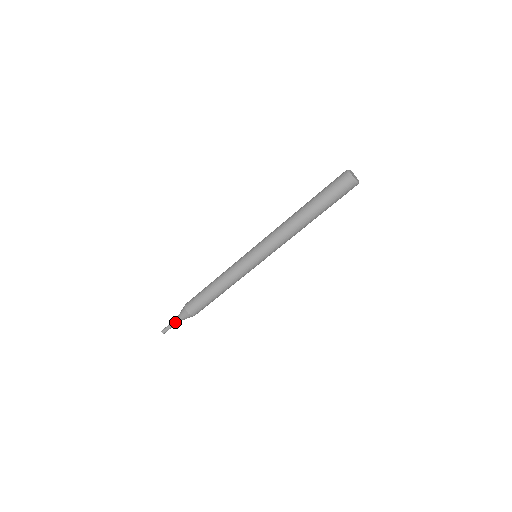
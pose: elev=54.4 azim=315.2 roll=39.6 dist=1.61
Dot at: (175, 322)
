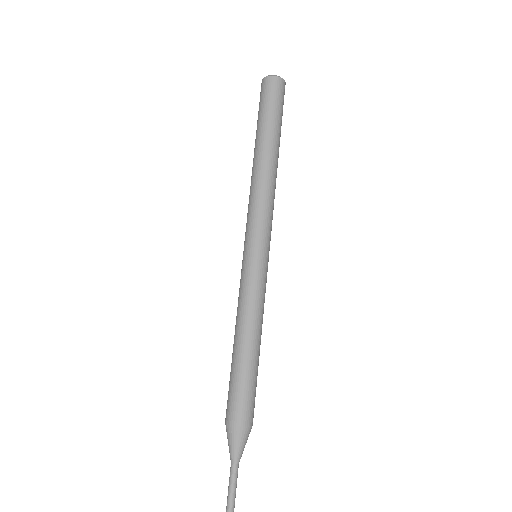
Dot at: (233, 471)
